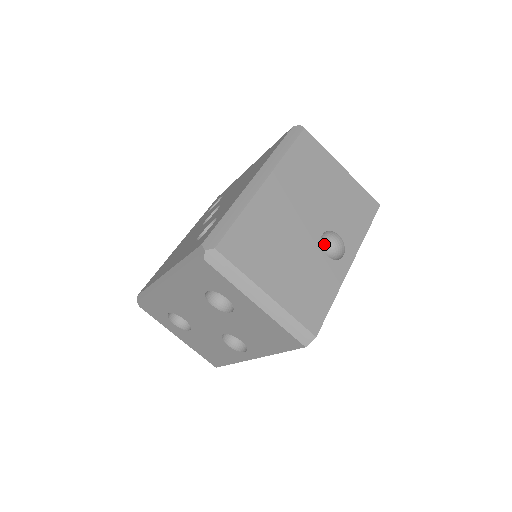
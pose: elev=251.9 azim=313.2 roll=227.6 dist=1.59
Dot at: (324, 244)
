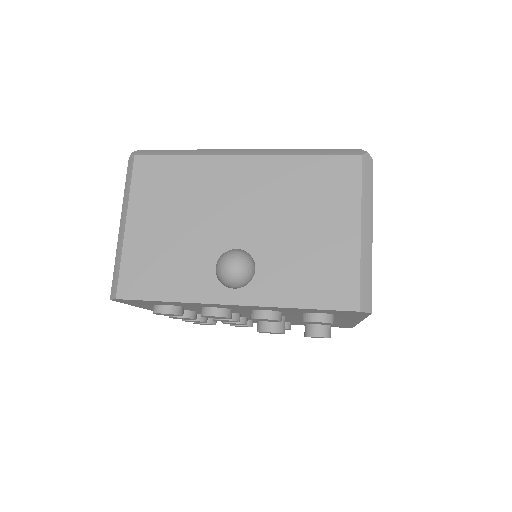
Dot at: (246, 269)
